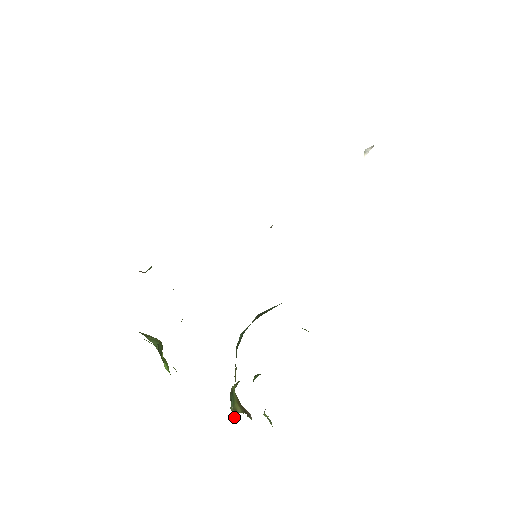
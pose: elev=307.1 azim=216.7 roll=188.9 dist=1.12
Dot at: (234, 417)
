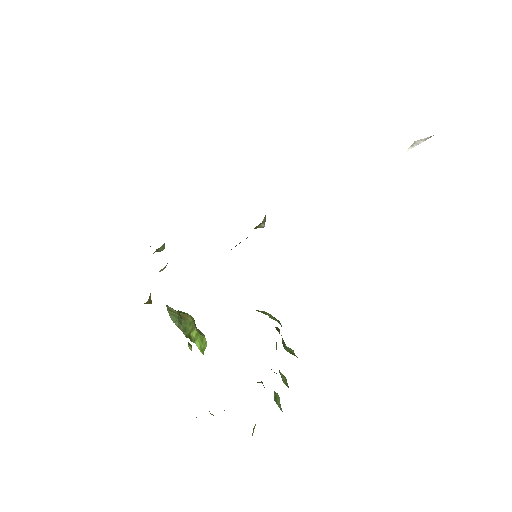
Dot at: occluded
